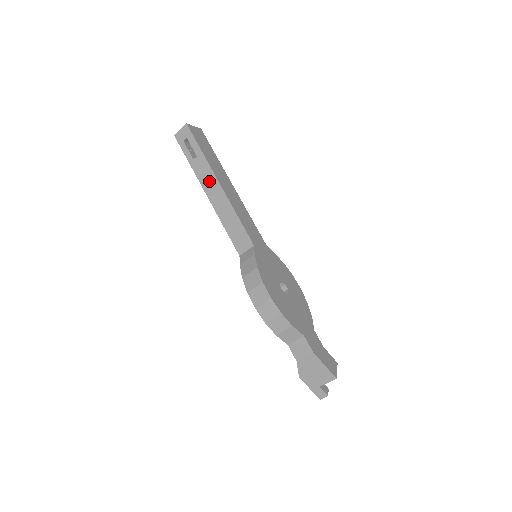
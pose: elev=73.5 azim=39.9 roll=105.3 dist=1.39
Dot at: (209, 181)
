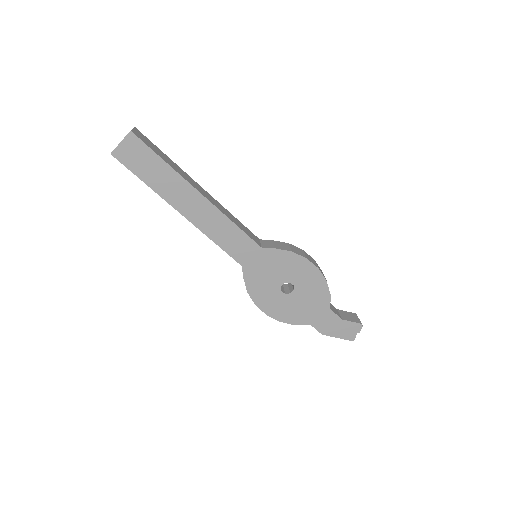
Dot at: occluded
